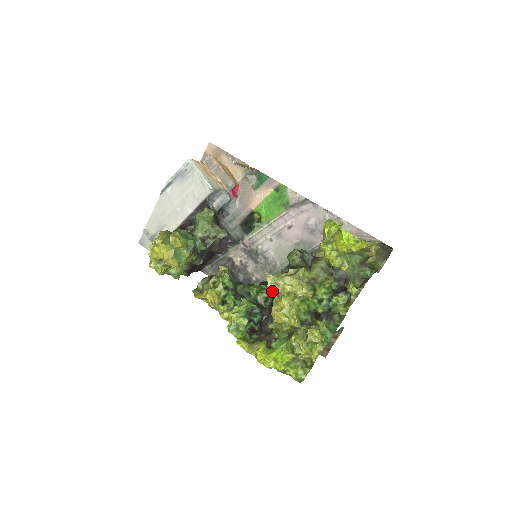
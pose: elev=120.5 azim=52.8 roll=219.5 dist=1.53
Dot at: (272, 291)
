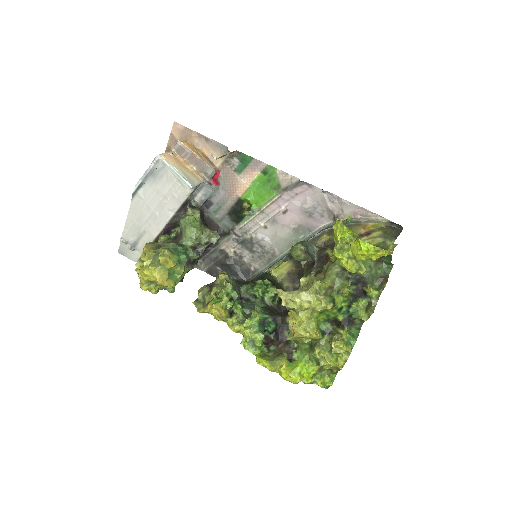
Dot at: (287, 307)
